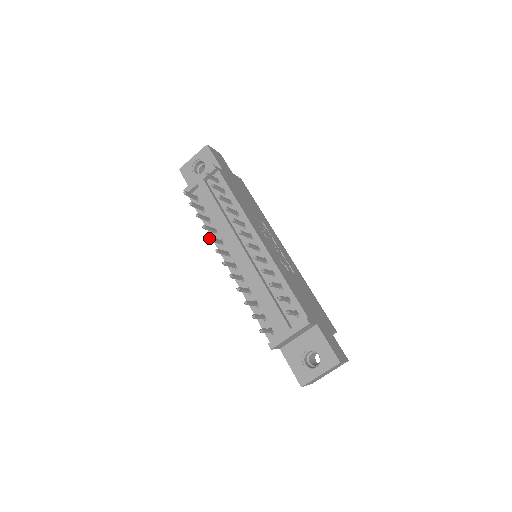
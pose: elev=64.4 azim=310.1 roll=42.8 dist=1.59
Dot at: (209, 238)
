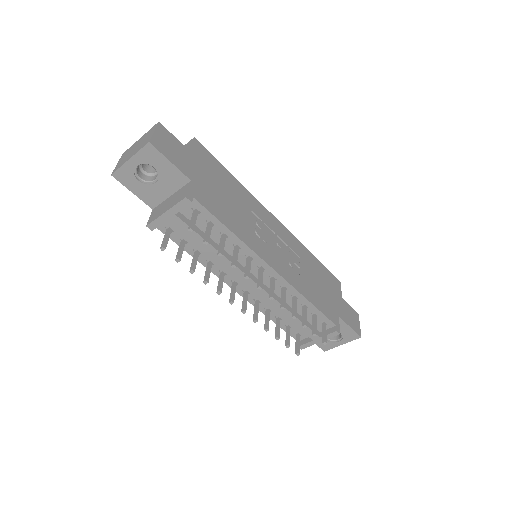
Dot at: (218, 294)
